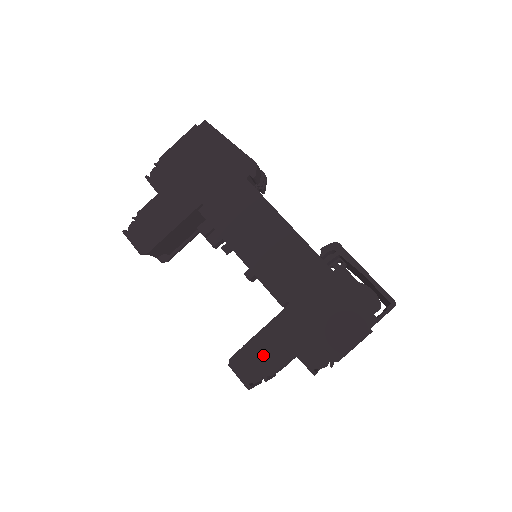
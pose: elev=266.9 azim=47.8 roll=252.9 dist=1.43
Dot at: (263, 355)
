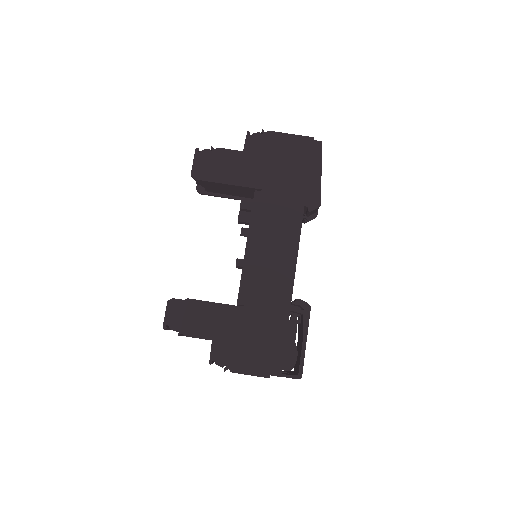
Dot at: (194, 319)
